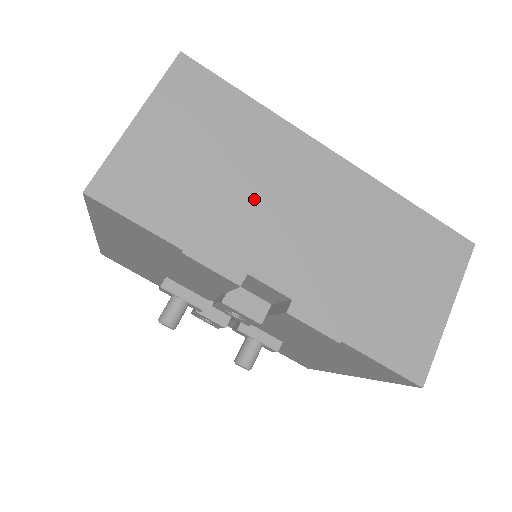
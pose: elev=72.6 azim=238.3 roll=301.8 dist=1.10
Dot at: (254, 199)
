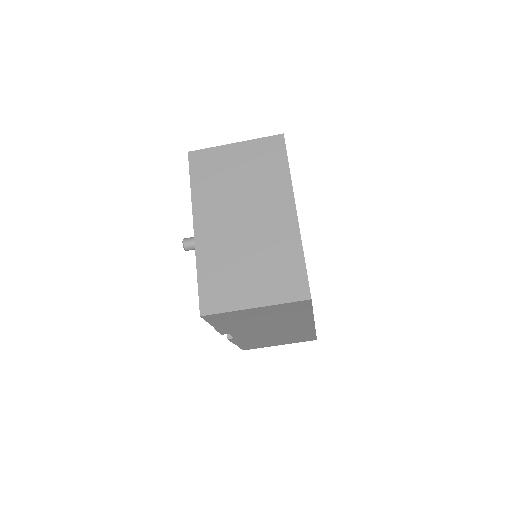
Dot at: (263, 326)
